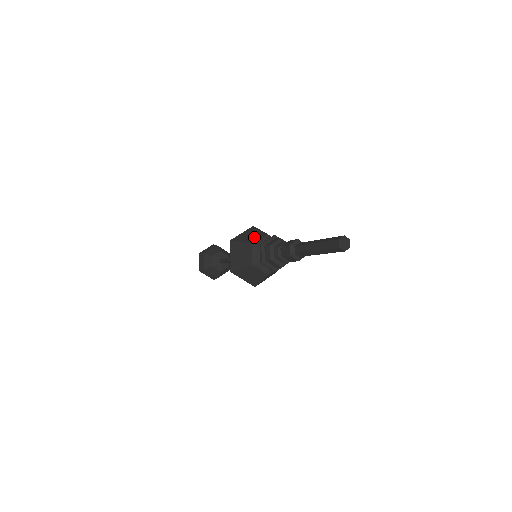
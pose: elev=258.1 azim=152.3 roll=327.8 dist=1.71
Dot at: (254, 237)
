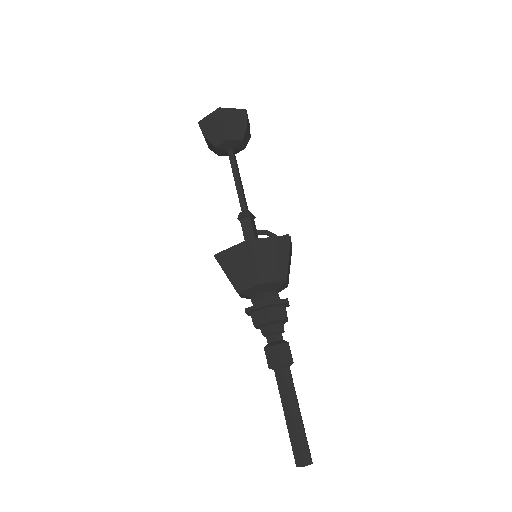
Dot at: (273, 270)
